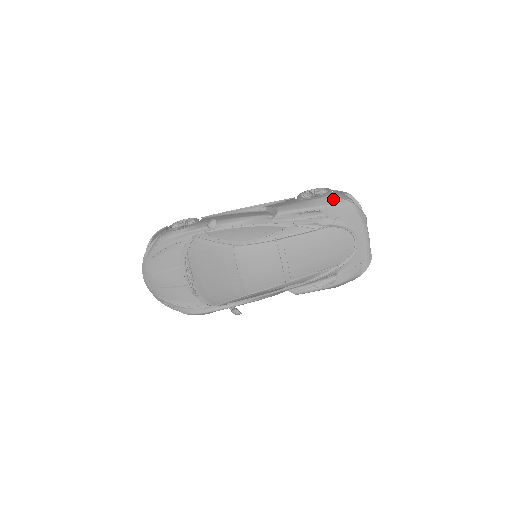
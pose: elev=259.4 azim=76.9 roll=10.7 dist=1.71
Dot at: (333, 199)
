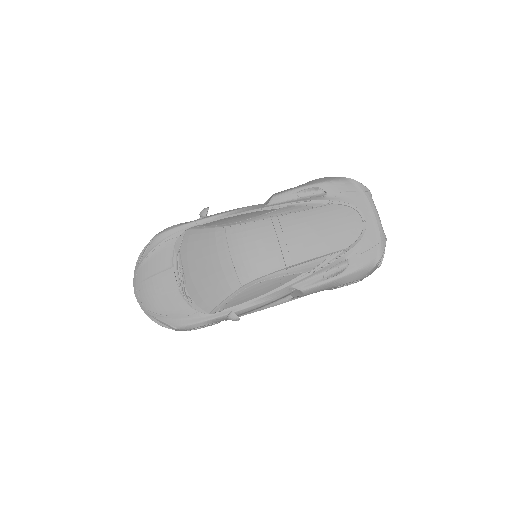
Dot at: (331, 178)
